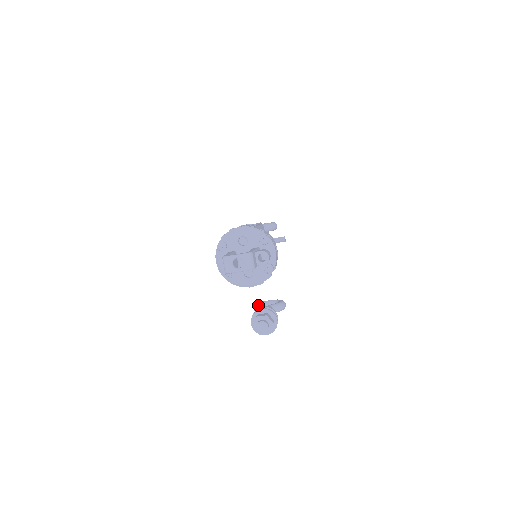
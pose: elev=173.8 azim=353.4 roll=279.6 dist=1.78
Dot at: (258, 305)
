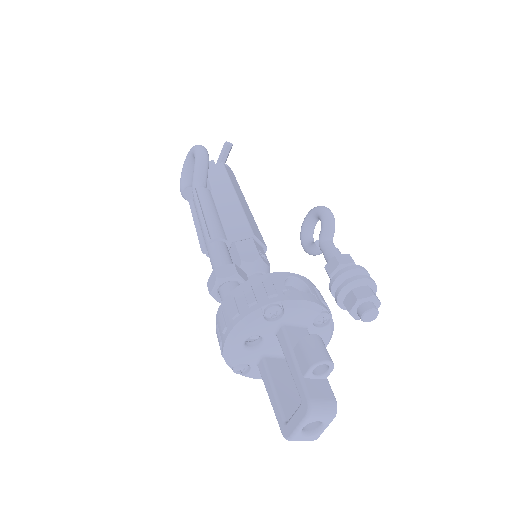
Dot at: (307, 249)
